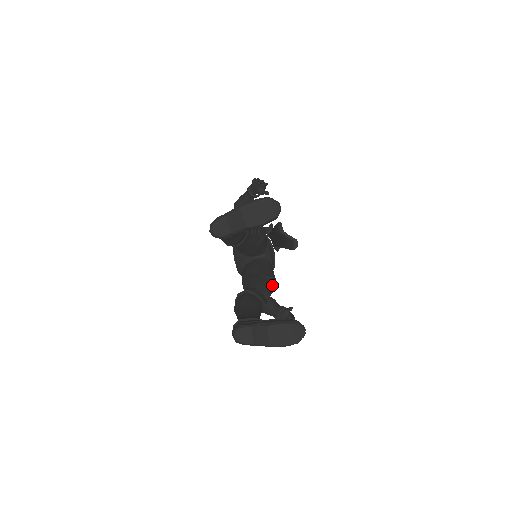
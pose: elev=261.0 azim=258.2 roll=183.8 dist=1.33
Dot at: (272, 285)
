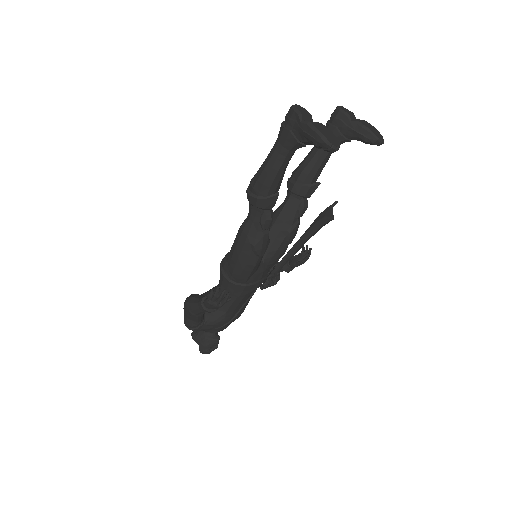
Dot at: (268, 237)
